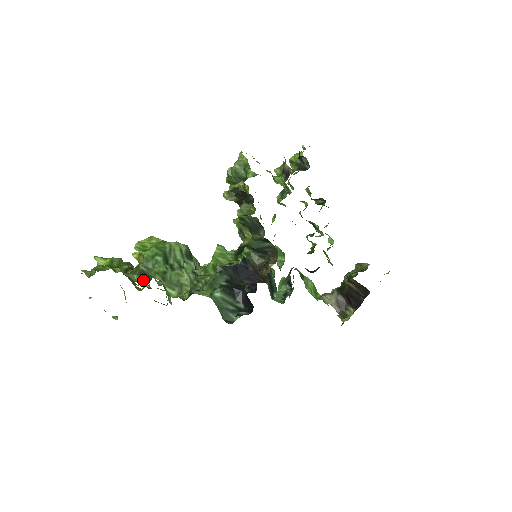
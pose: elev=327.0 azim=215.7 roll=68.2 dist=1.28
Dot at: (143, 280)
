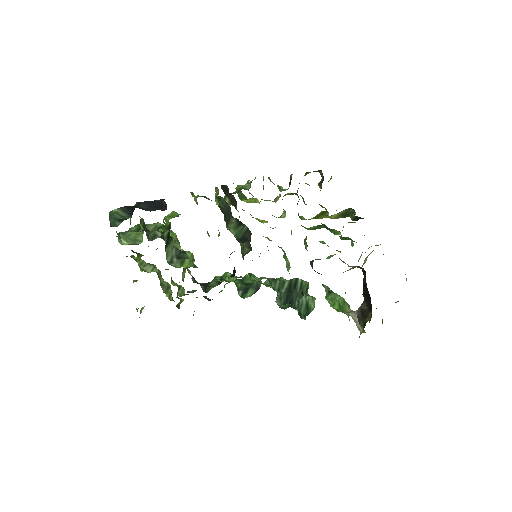
Dot at: occluded
